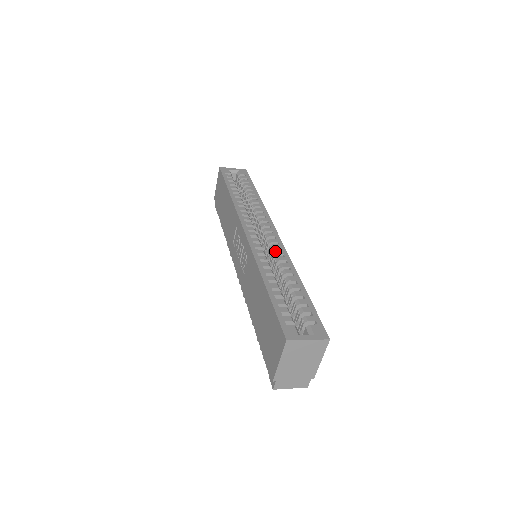
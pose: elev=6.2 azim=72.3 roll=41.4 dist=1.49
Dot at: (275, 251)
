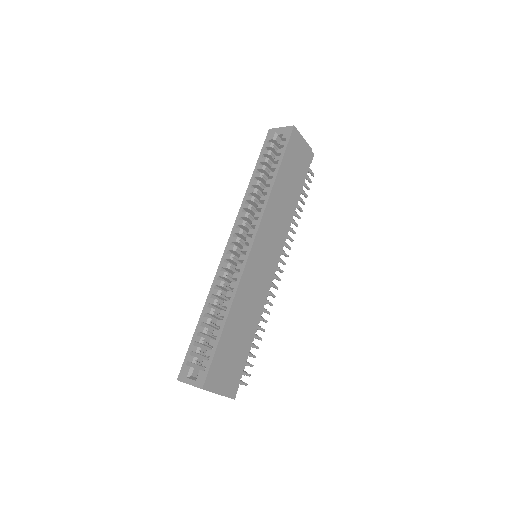
Dot at: (233, 274)
